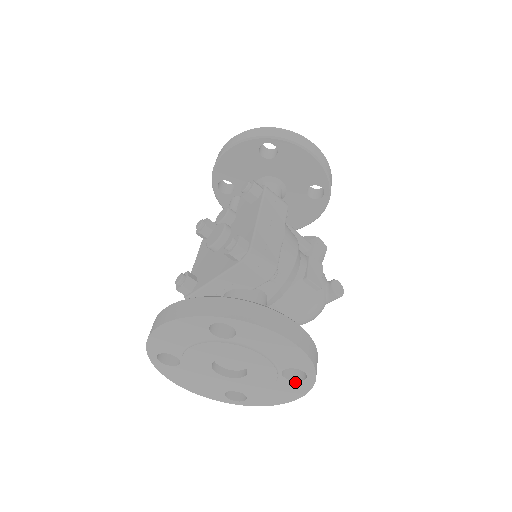
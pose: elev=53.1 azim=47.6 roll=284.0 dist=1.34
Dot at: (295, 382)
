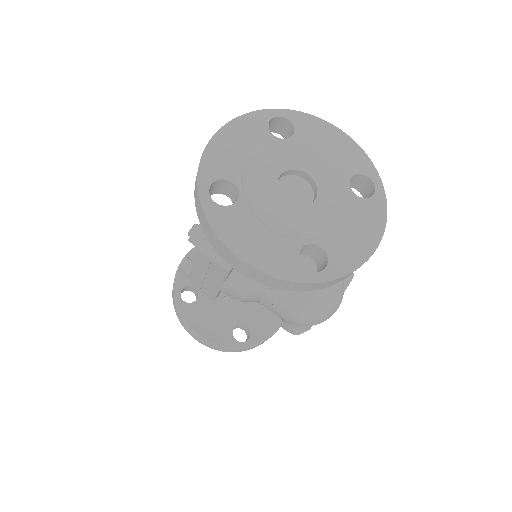
Dot at: (368, 201)
